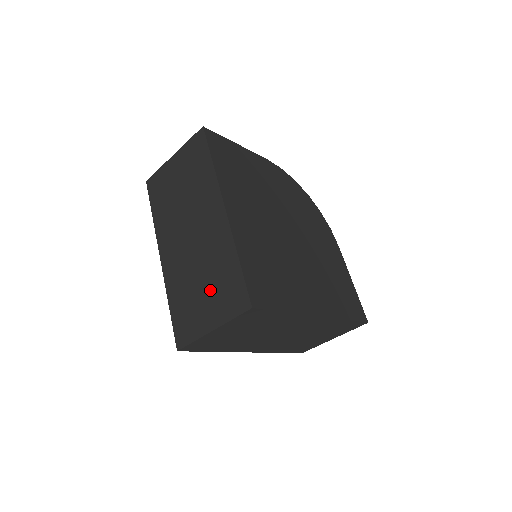
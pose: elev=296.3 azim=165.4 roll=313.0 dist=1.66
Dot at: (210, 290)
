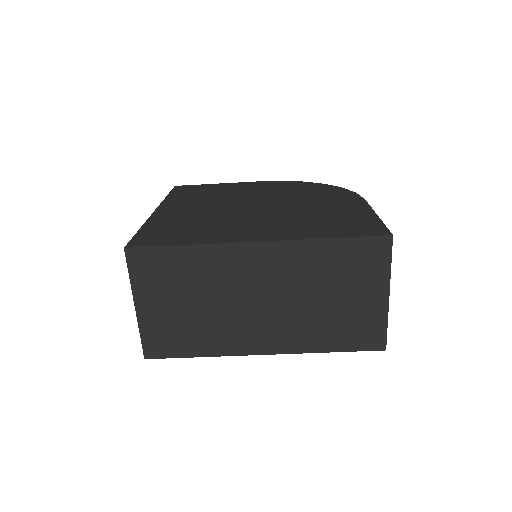
Dot at: occluded
